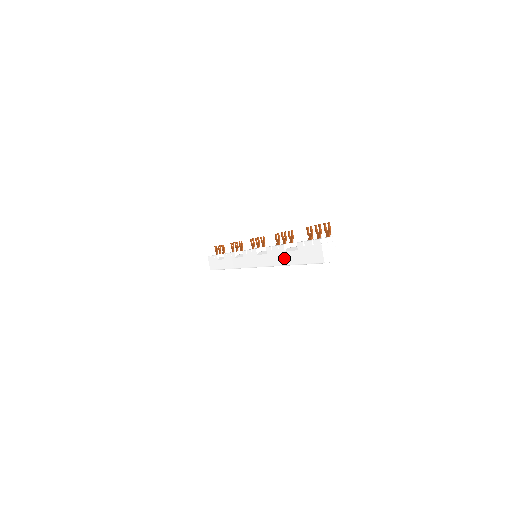
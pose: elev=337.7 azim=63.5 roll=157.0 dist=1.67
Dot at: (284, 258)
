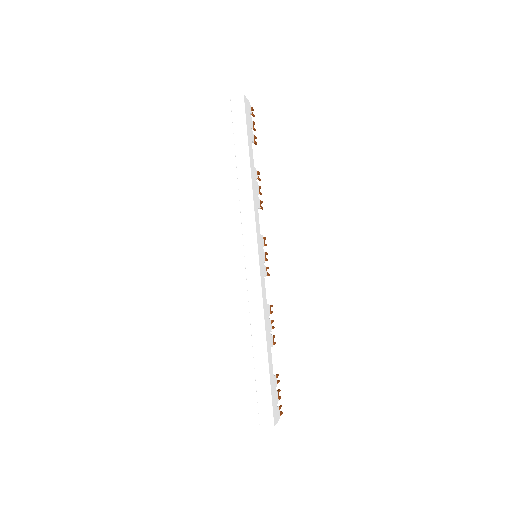
Dot at: occluded
